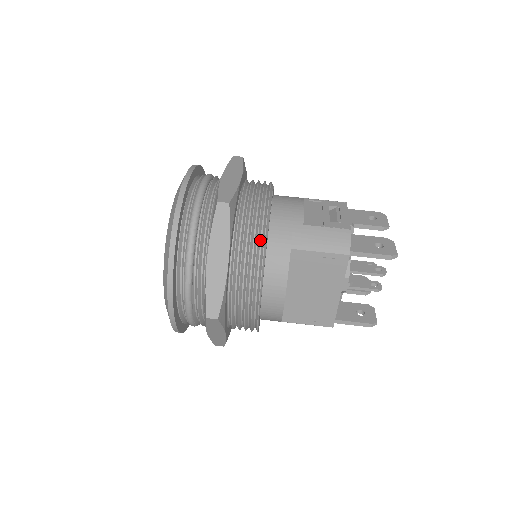
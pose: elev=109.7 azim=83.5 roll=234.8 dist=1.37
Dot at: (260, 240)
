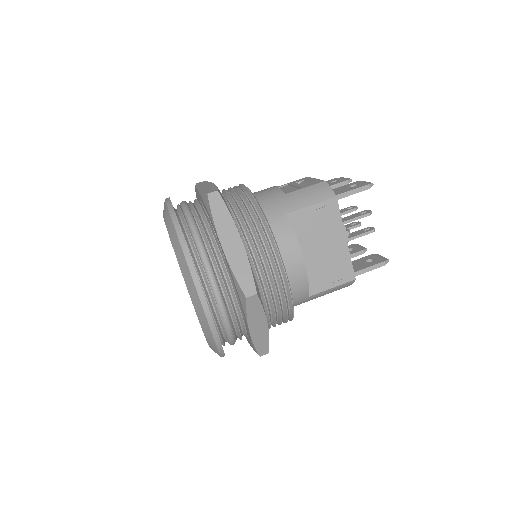
Dot at: (258, 215)
